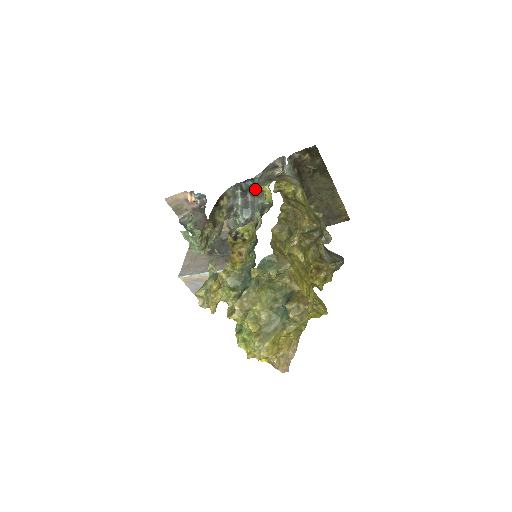
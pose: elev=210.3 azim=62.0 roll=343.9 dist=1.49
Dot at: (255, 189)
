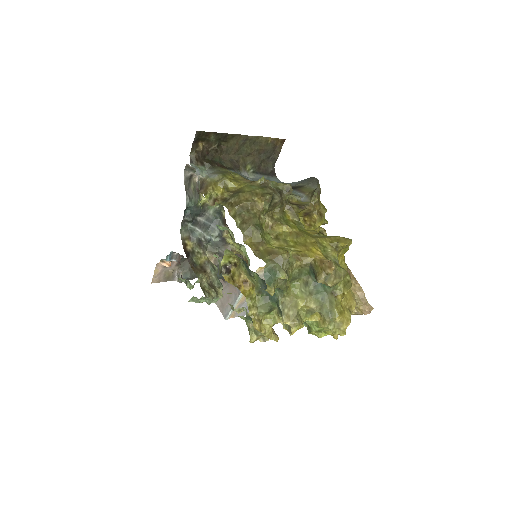
Dot at: (197, 210)
